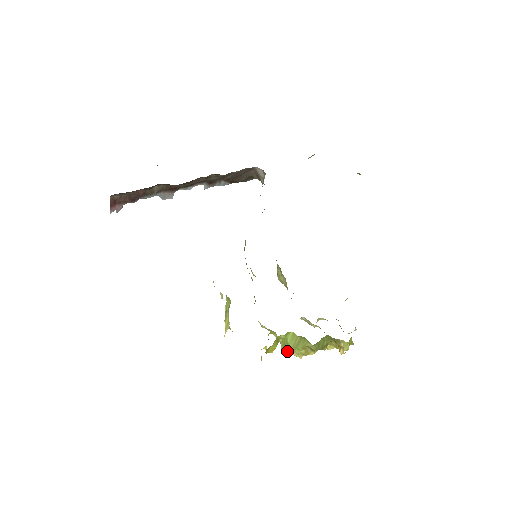
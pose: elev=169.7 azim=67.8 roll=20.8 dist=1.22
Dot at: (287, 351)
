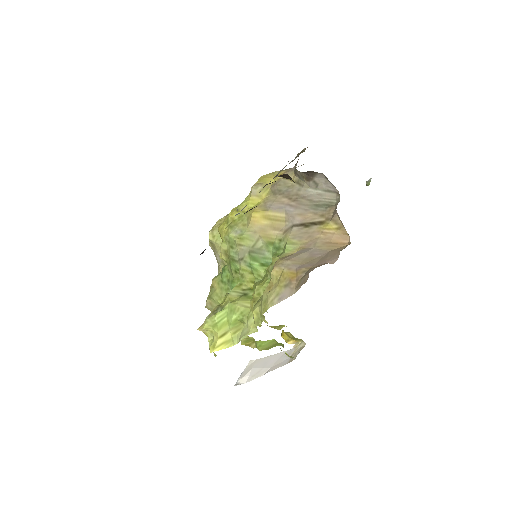
Dot at: (247, 345)
